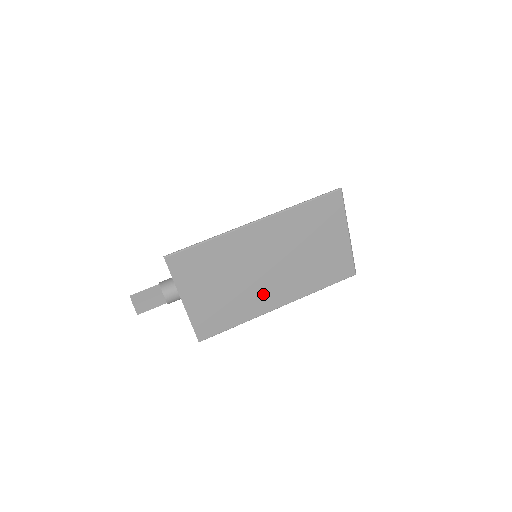
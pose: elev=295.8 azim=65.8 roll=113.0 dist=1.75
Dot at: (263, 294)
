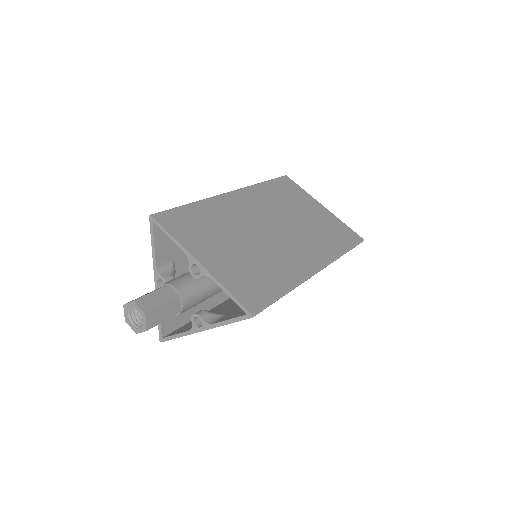
Dot at: (289, 256)
